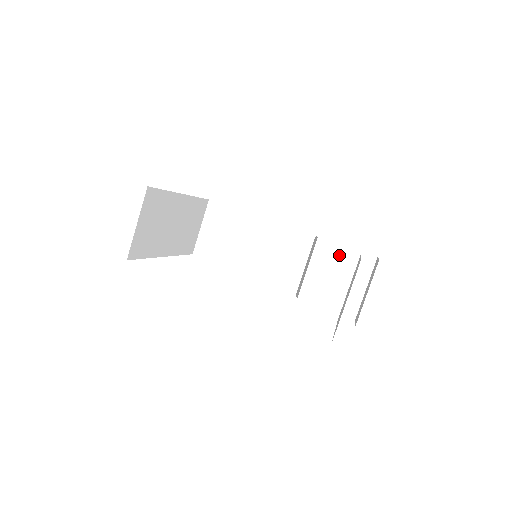
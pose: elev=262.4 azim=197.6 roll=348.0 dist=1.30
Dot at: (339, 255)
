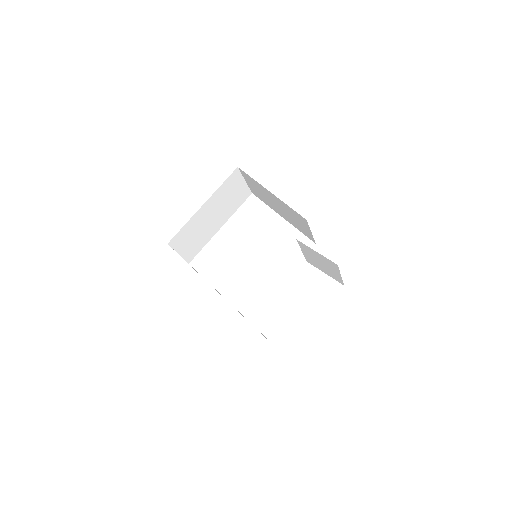
Dot at: (314, 253)
